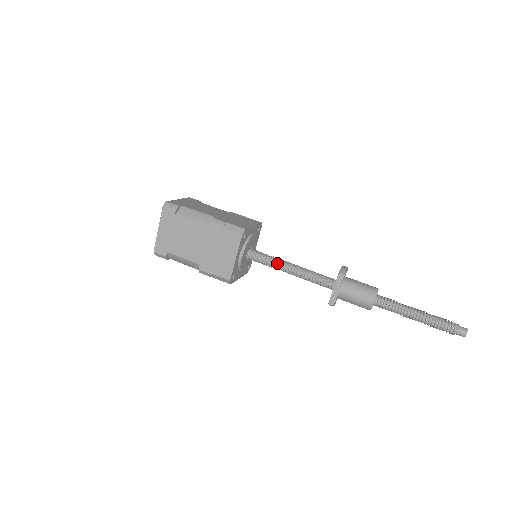
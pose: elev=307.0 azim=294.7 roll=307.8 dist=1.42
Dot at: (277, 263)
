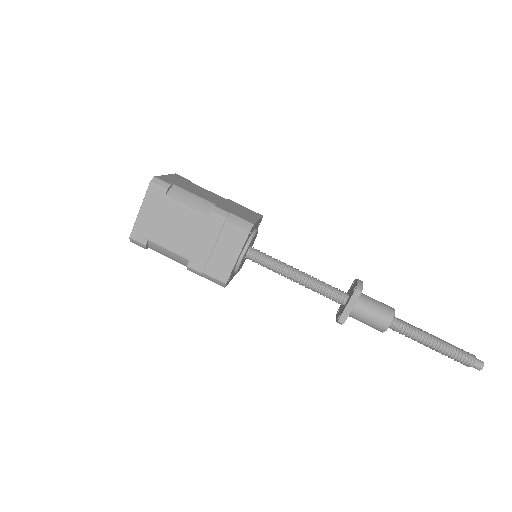
Dot at: (282, 268)
